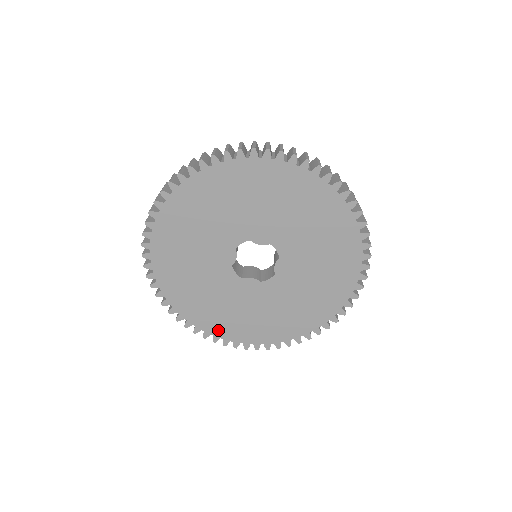
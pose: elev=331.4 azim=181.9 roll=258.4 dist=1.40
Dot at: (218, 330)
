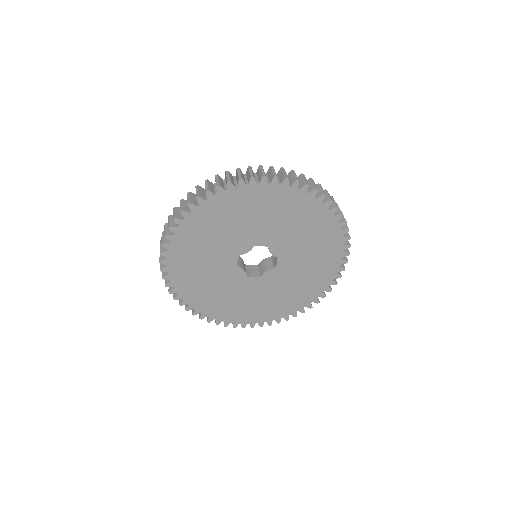
Dot at: (282, 313)
